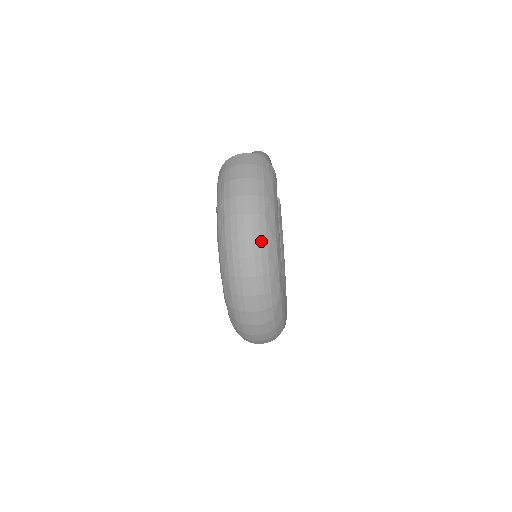
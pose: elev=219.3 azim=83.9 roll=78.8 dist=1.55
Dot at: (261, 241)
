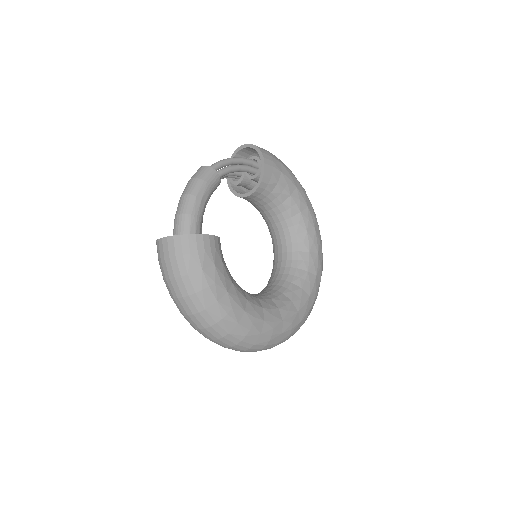
Dot at: (215, 329)
